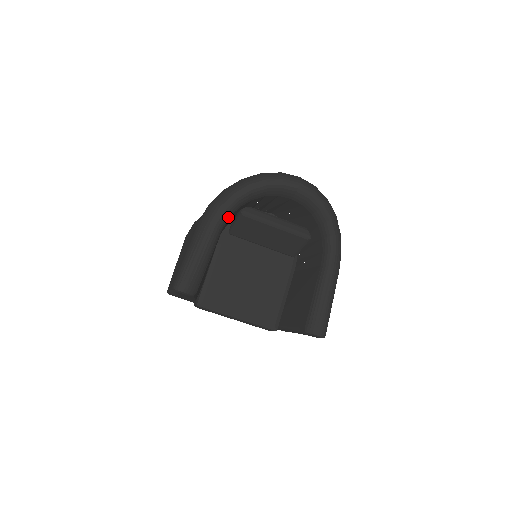
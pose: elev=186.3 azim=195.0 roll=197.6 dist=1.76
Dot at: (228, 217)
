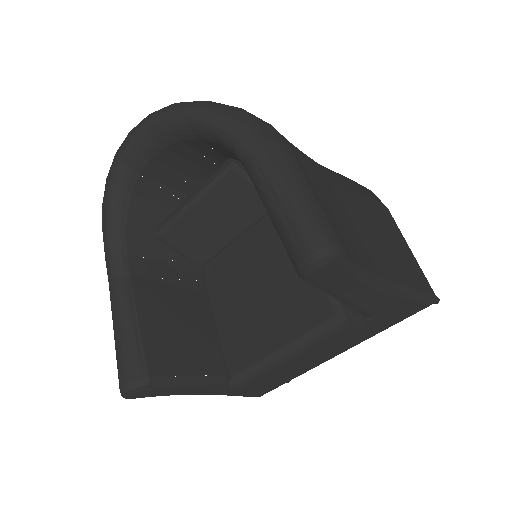
Dot at: (122, 258)
